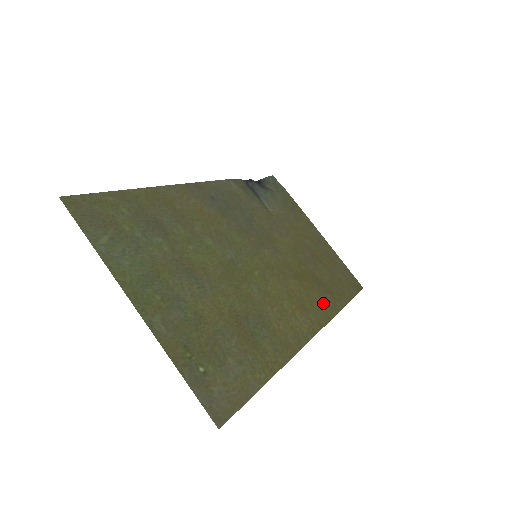
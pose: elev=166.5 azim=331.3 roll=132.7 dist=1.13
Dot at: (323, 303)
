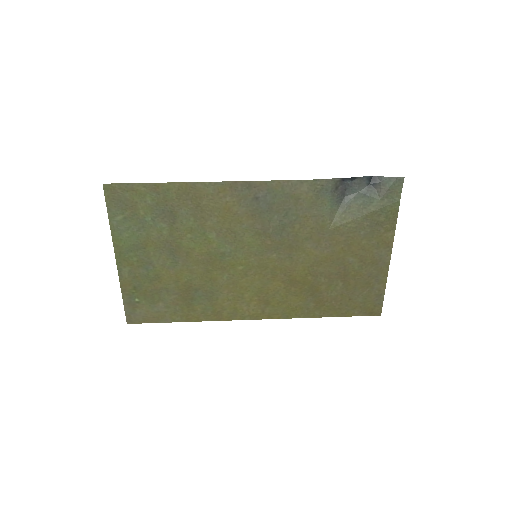
Dot at: (296, 307)
